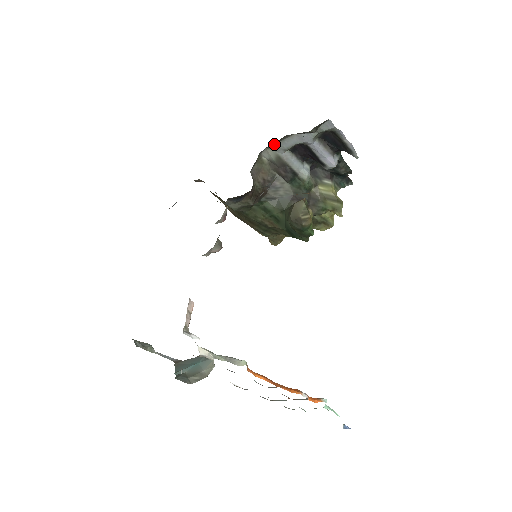
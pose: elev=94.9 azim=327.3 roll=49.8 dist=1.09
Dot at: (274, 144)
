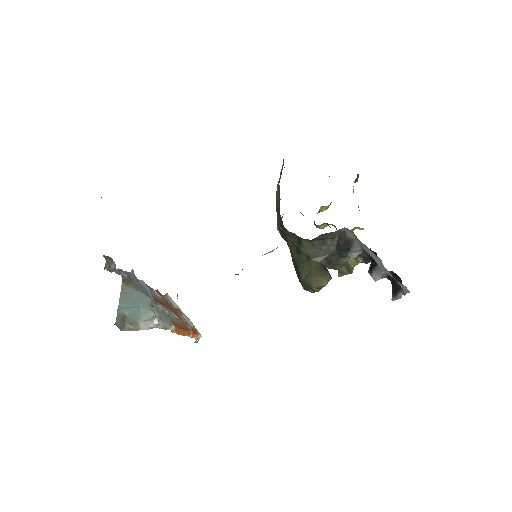
Dot at: occluded
